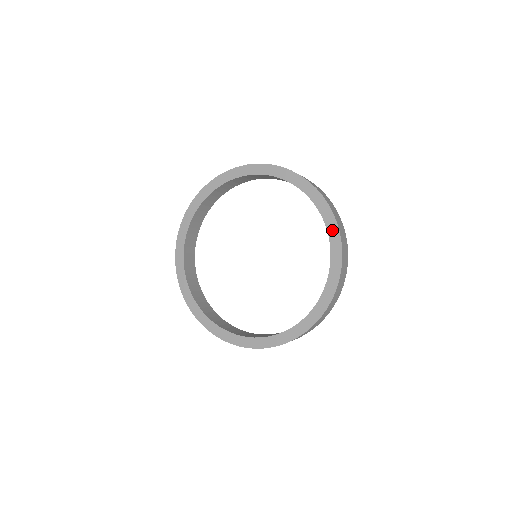
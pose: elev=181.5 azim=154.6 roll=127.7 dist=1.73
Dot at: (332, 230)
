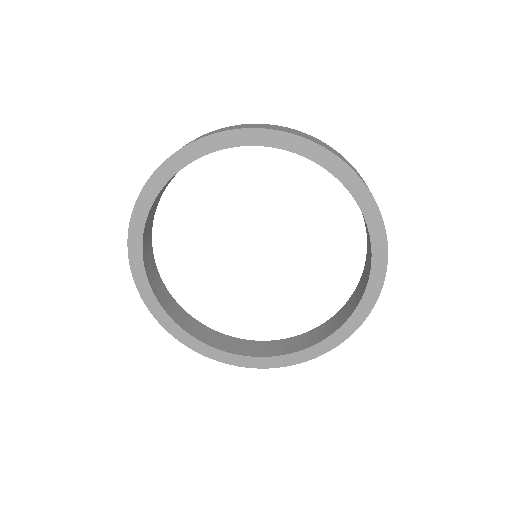
Dot at: (378, 268)
